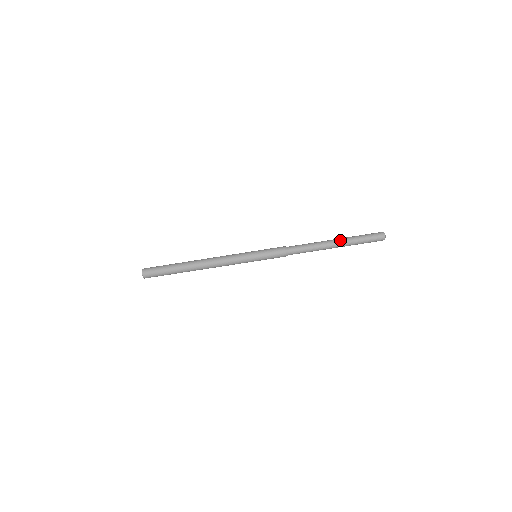
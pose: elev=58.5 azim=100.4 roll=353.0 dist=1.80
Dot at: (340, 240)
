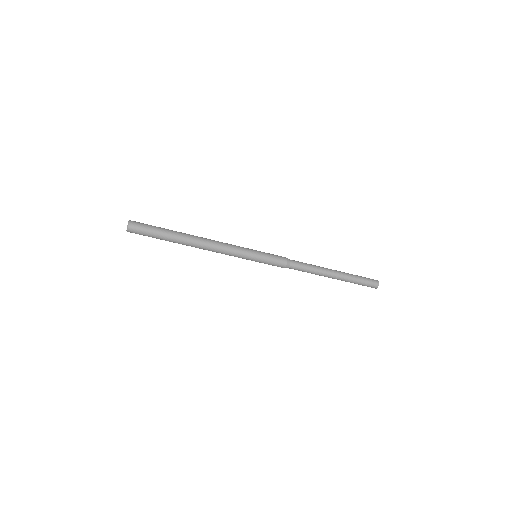
Dot at: (339, 271)
